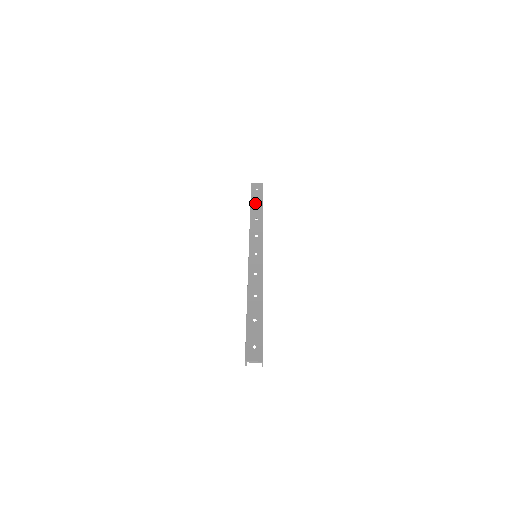
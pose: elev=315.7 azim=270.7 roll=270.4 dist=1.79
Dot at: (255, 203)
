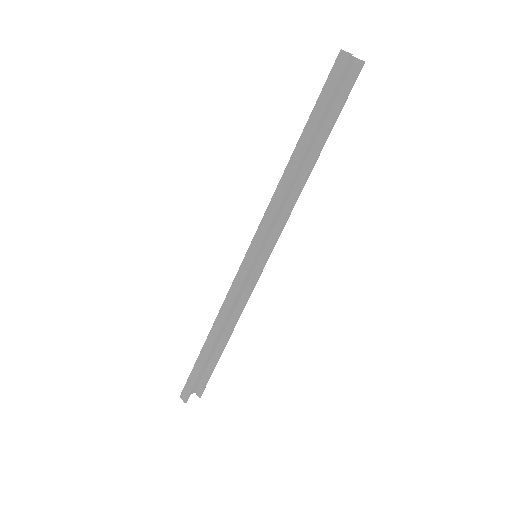
Dot at: occluded
